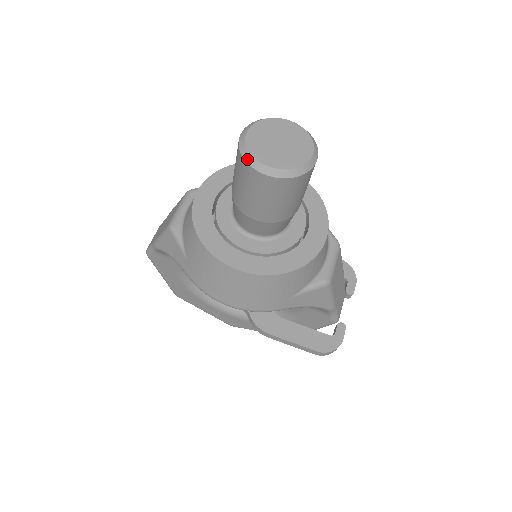
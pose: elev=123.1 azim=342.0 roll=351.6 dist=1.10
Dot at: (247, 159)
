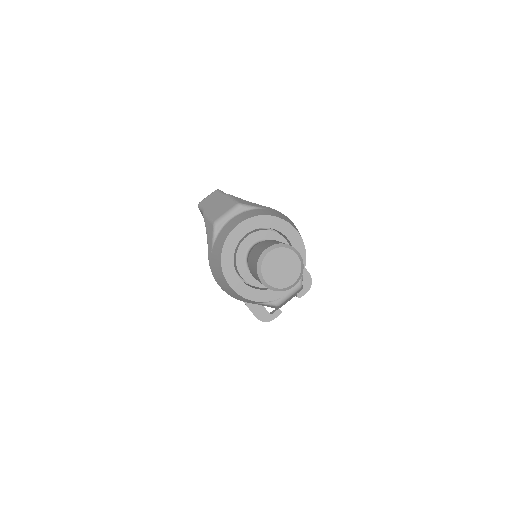
Dot at: (258, 268)
